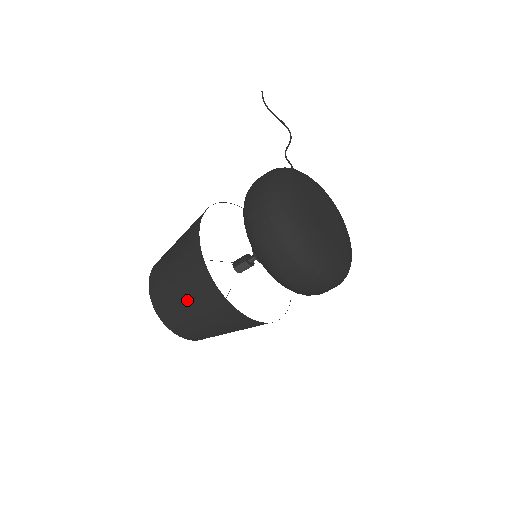
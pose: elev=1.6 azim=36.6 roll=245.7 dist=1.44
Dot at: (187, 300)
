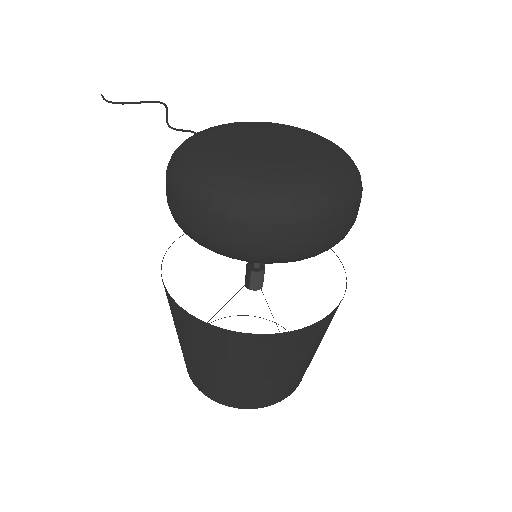
Dot at: (224, 368)
